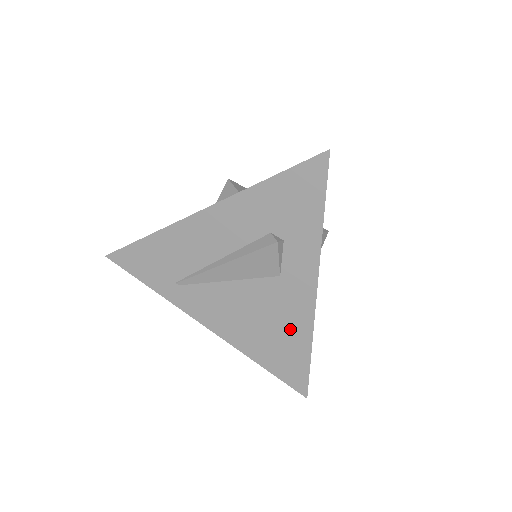
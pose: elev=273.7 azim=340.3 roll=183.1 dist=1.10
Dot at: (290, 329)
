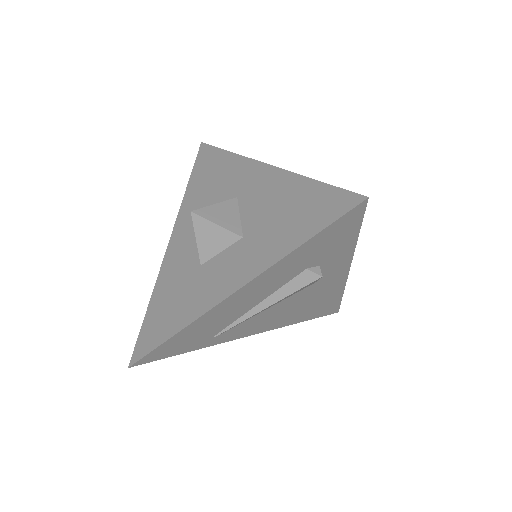
Dot at: (325, 297)
